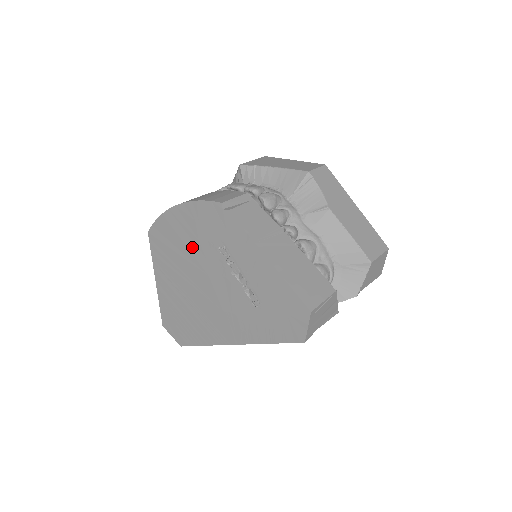
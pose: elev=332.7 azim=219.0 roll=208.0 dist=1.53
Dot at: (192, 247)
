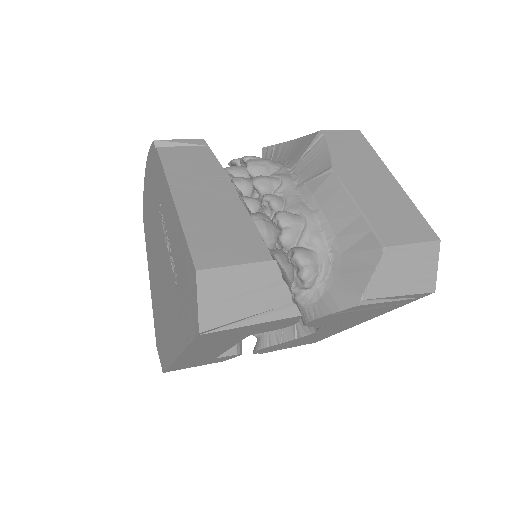
Dot at: (153, 220)
